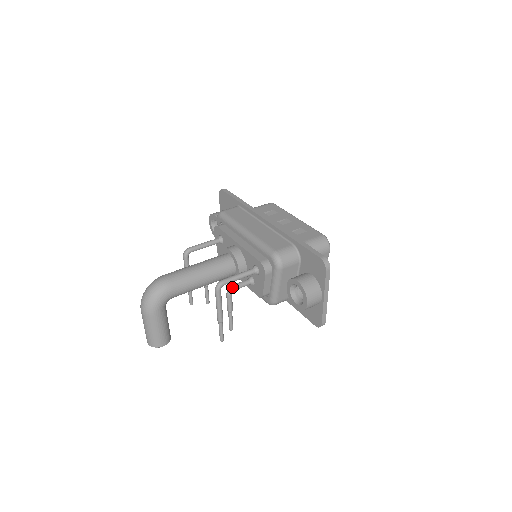
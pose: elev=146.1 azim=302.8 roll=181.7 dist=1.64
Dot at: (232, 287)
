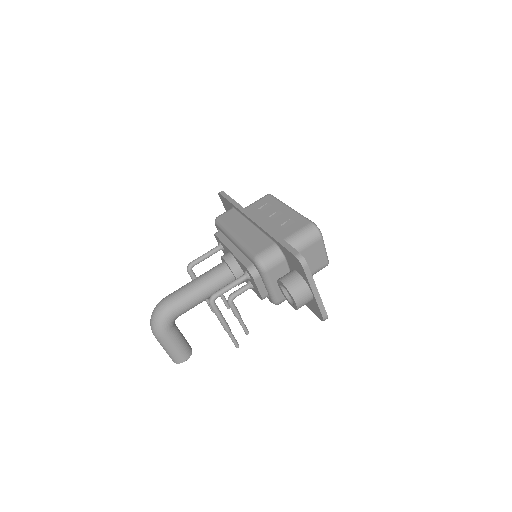
Dot at: (231, 296)
